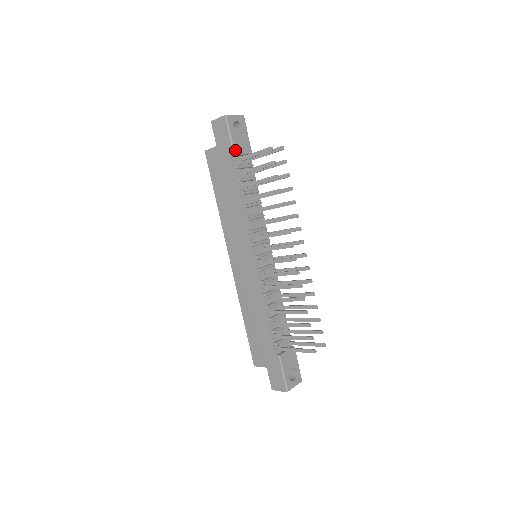
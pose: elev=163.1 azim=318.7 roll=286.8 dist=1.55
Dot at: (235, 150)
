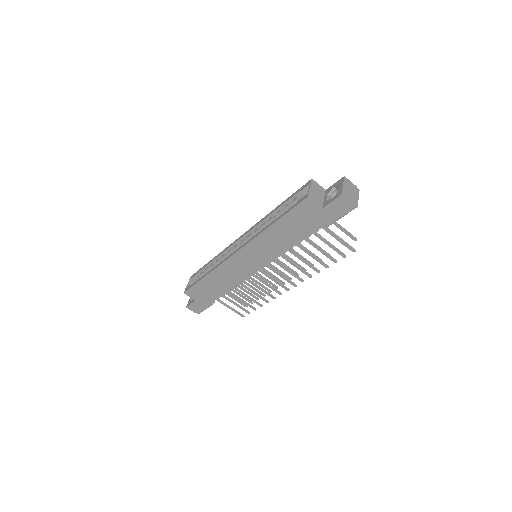
Dot at: (331, 224)
